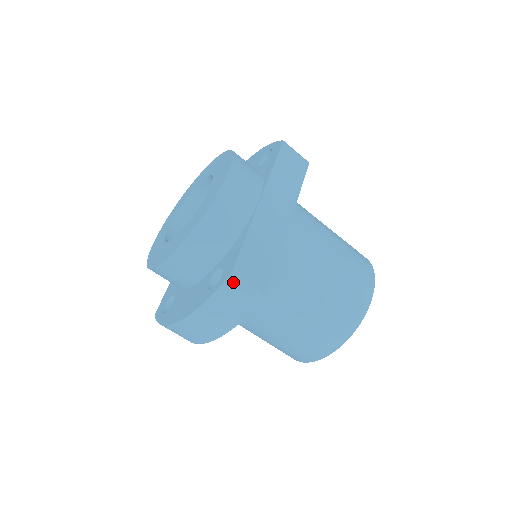
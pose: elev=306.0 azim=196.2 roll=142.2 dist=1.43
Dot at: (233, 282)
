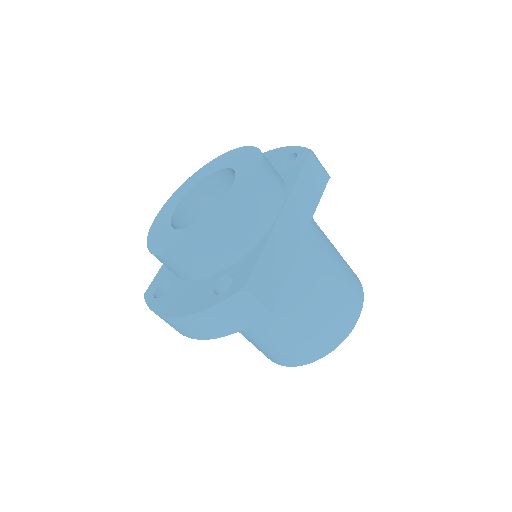
Dot at: (243, 296)
